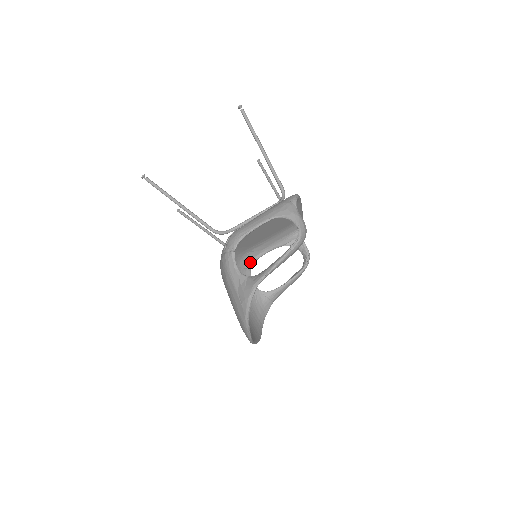
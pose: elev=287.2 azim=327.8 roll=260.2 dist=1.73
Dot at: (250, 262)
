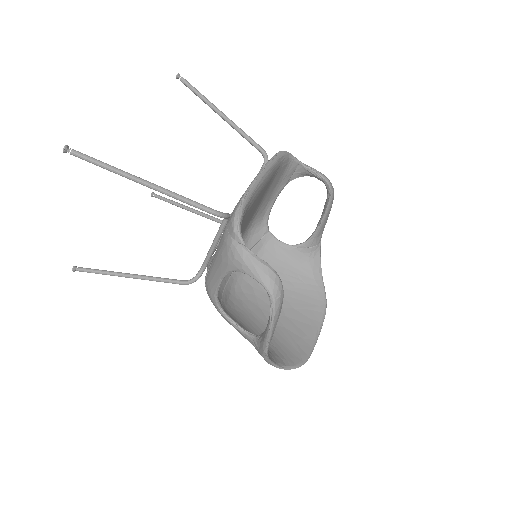
Dot at: (262, 226)
